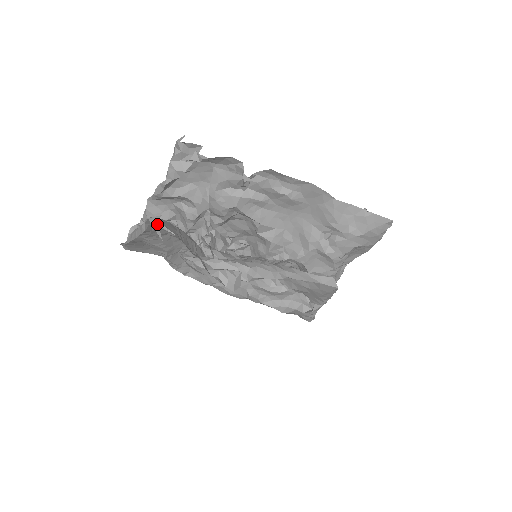
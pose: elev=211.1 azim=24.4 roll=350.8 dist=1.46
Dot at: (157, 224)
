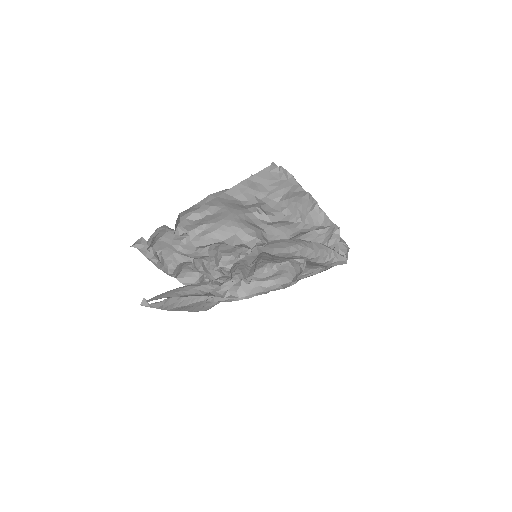
Dot at: (148, 304)
